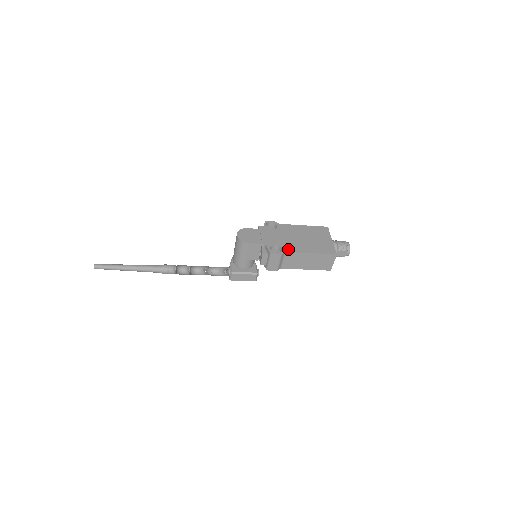
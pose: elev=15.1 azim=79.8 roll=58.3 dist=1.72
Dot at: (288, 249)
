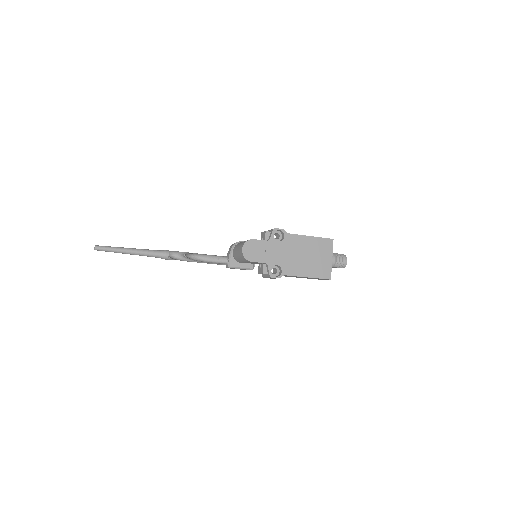
Dot at: (288, 272)
